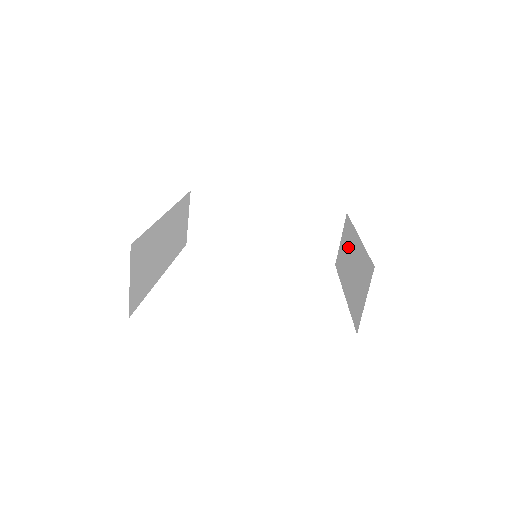
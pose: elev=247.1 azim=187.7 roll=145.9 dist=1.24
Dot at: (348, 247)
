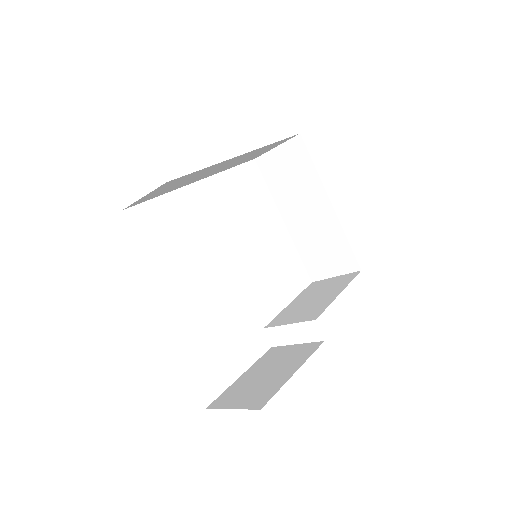
Dot at: (301, 185)
